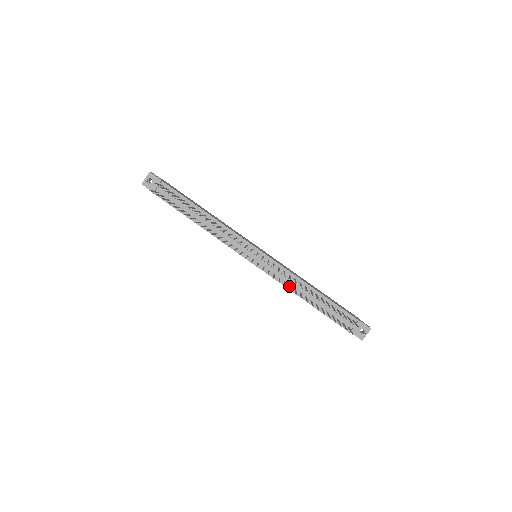
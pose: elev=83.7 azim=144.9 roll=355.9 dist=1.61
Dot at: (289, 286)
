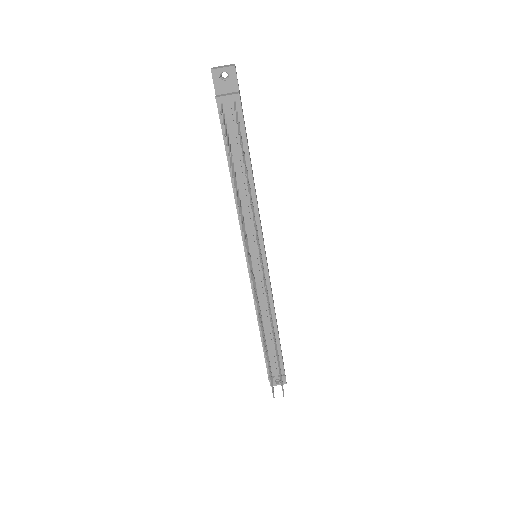
Dot at: occluded
